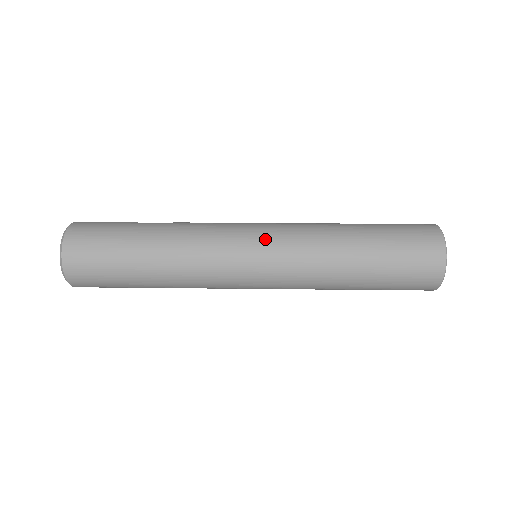
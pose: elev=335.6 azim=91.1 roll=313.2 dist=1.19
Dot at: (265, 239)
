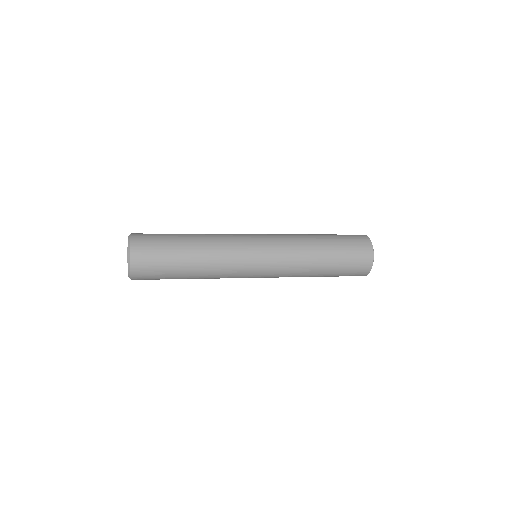
Dot at: (262, 234)
